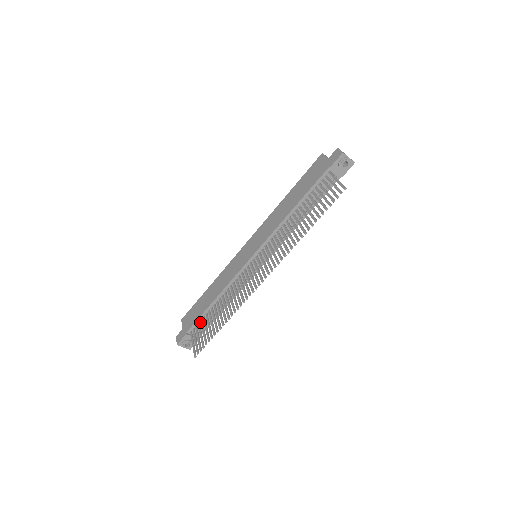
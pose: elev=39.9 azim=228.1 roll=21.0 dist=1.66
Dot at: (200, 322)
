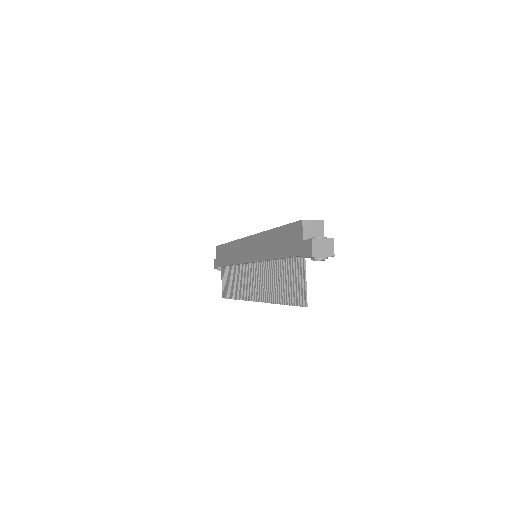
Dot at: (226, 266)
